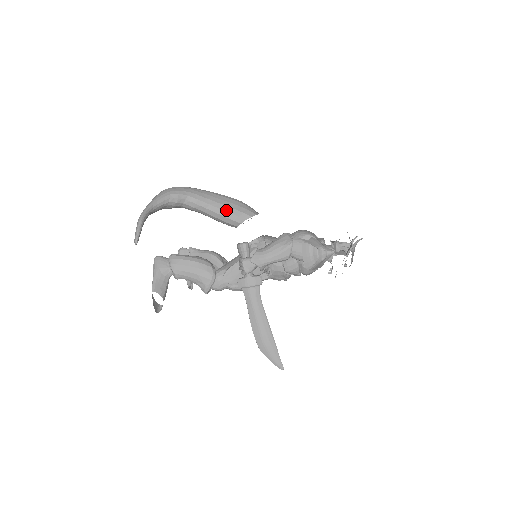
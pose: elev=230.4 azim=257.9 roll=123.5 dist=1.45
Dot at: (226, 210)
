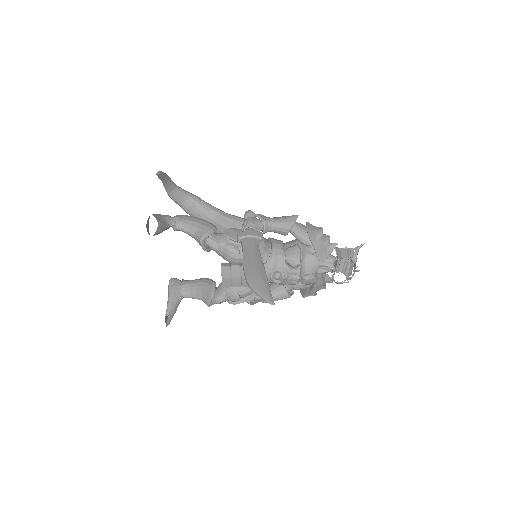
Dot at: (237, 217)
